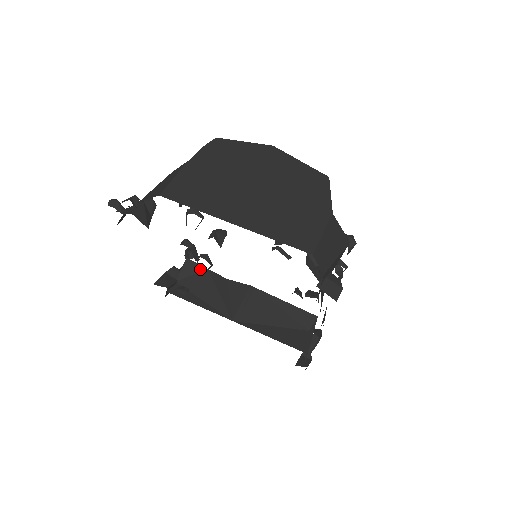
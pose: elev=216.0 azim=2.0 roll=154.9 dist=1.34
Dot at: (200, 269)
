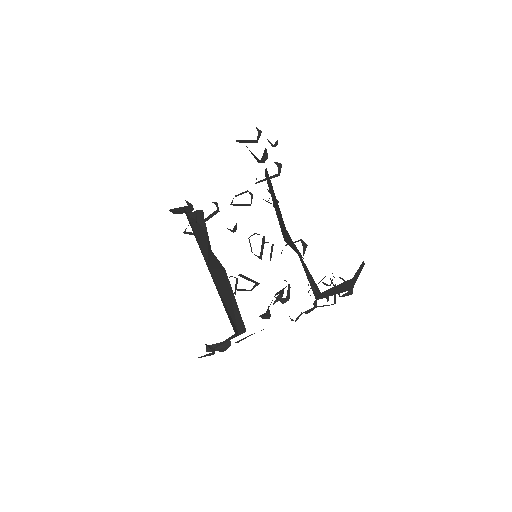
Dot at: (204, 226)
